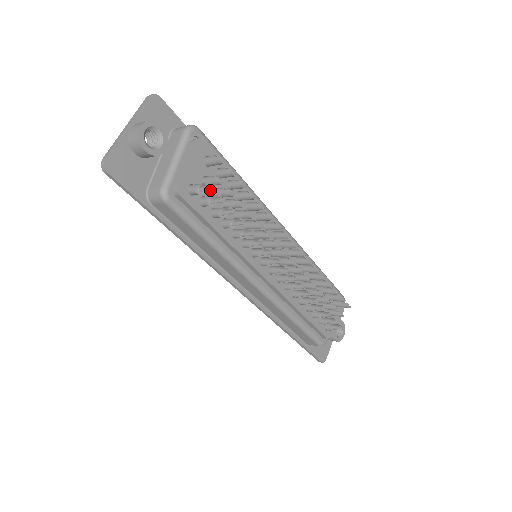
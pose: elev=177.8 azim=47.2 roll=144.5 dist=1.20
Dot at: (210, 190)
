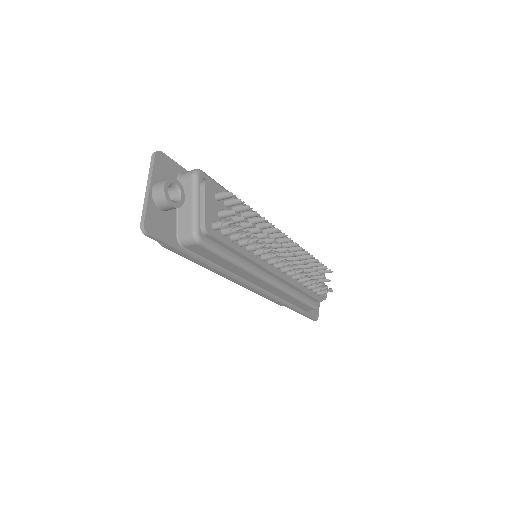
Dot at: occluded
